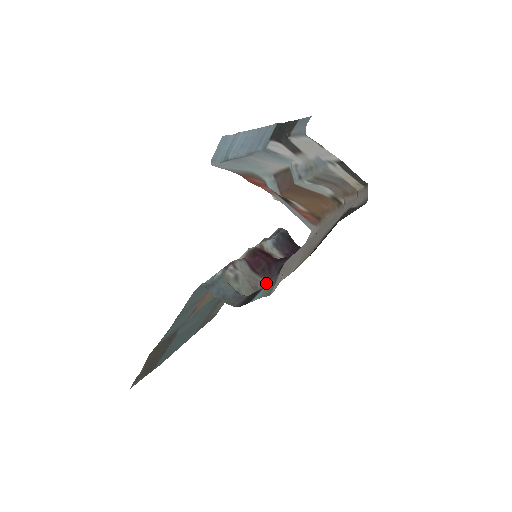
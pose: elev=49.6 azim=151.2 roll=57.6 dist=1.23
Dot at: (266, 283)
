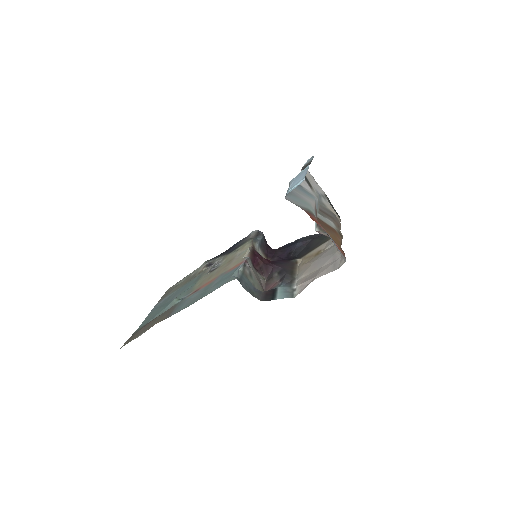
Dot at: (268, 281)
